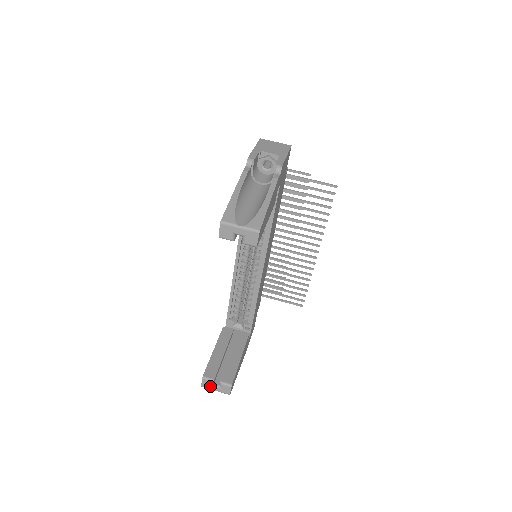
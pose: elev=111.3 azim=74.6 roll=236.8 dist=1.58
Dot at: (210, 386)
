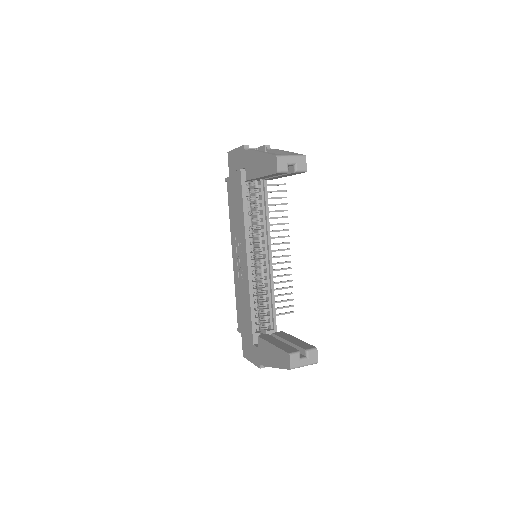
Dot at: (298, 362)
